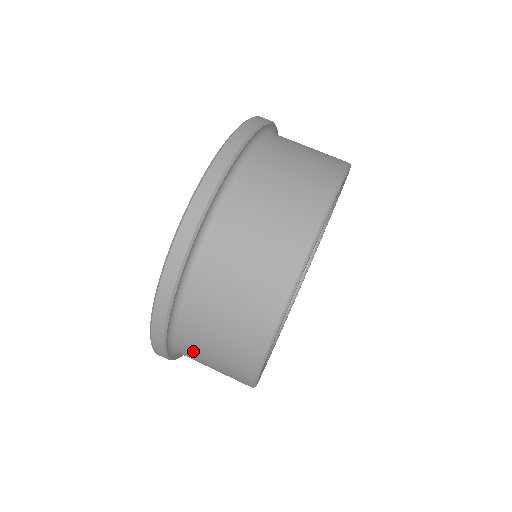
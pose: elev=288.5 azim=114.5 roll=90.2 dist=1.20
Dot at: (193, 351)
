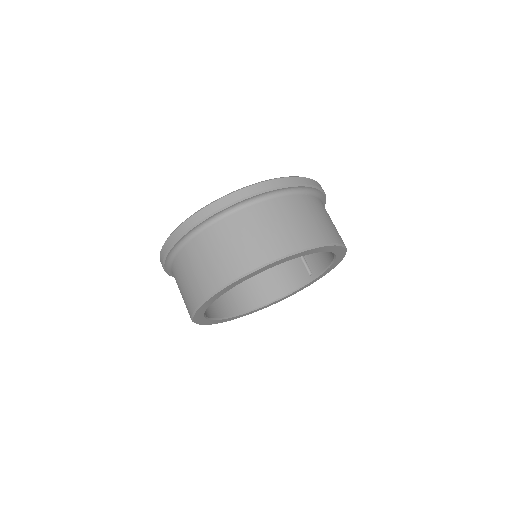
Dot at: occluded
